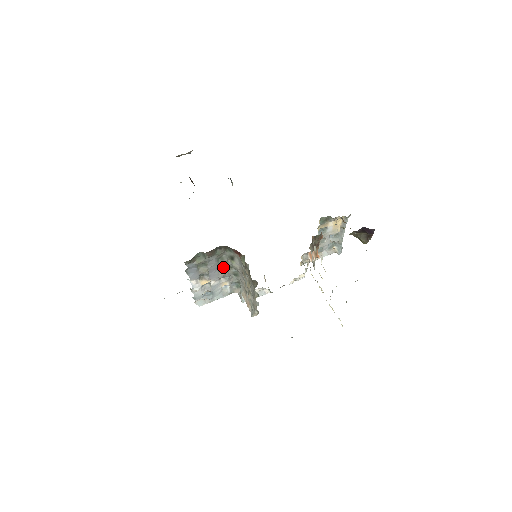
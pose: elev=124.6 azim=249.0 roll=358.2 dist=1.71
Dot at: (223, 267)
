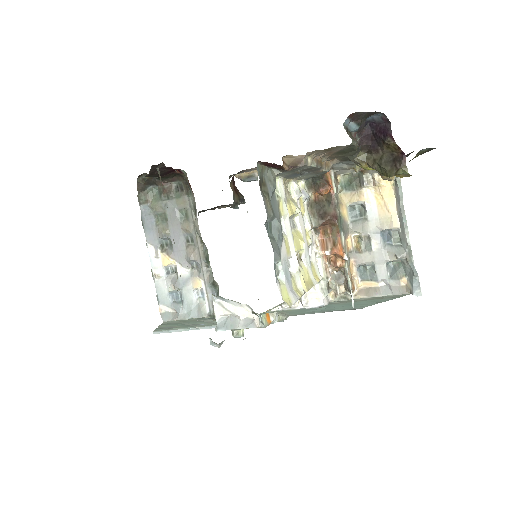
Dot at: (193, 240)
